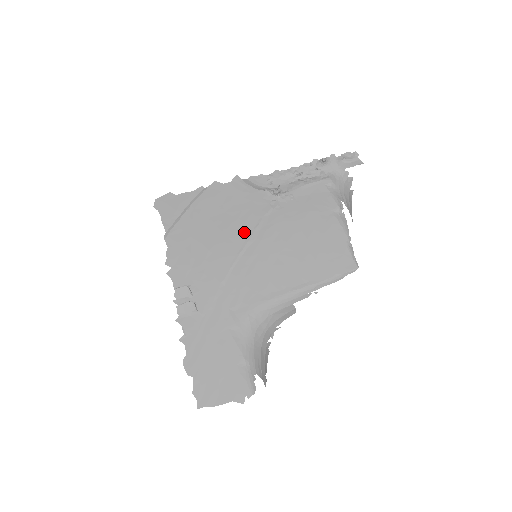
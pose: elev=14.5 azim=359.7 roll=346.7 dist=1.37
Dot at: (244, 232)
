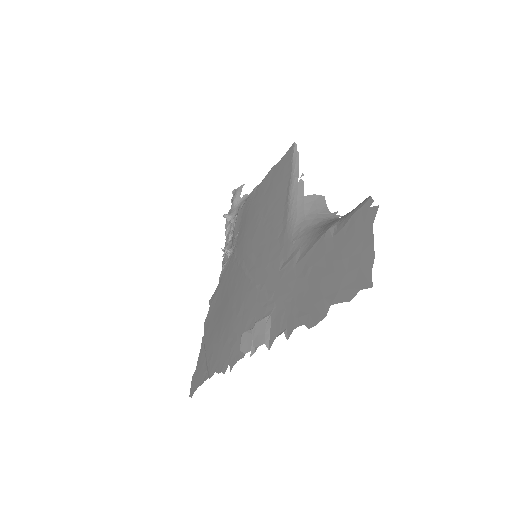
Dot at: (236, 276)
